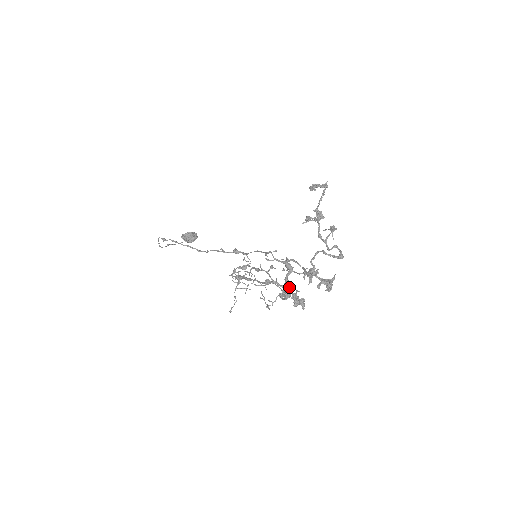
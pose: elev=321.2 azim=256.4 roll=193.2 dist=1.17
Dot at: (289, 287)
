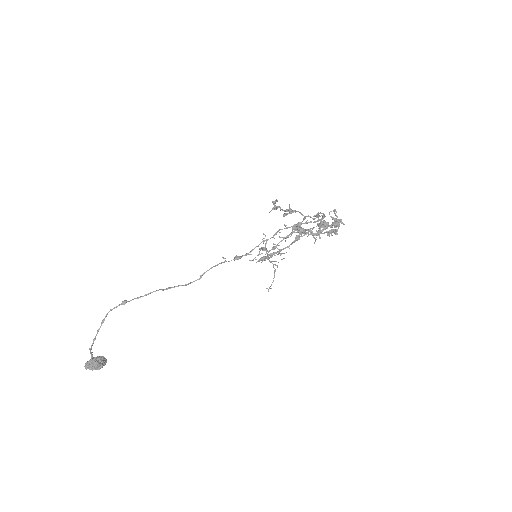
Dot at: (316, 233)
